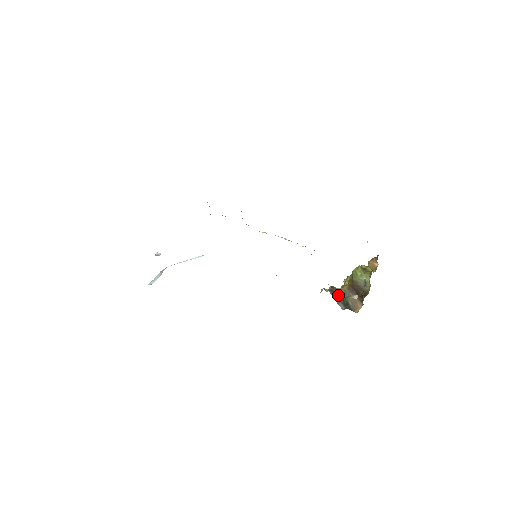
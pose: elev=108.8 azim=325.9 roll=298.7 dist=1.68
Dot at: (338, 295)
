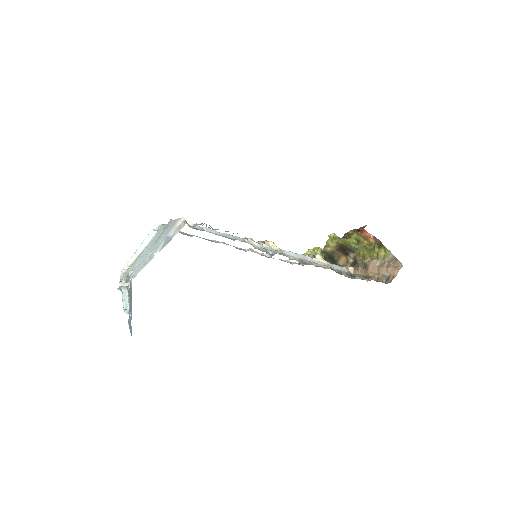
Dot at: (328, 257)
